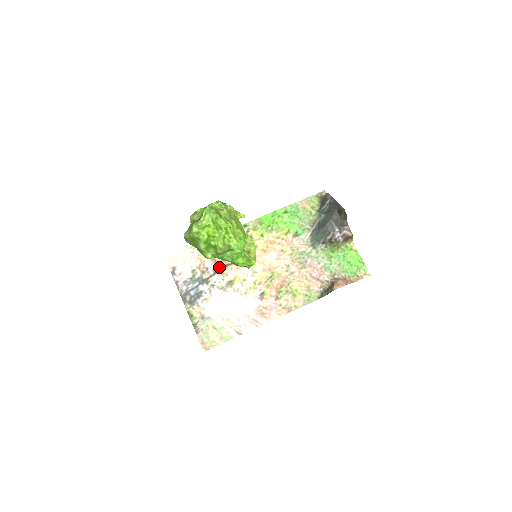
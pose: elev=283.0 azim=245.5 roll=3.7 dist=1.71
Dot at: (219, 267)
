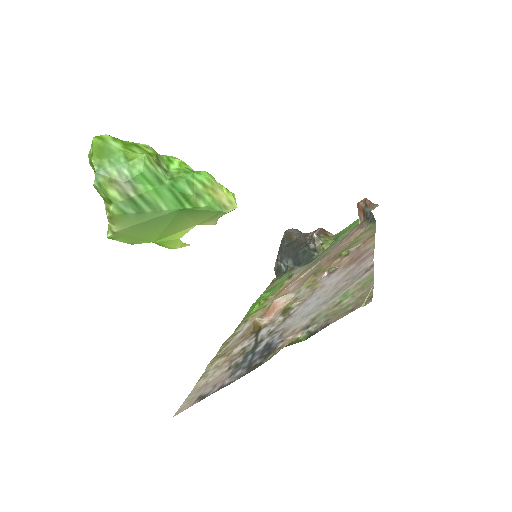
Dot at: (252, 330)
